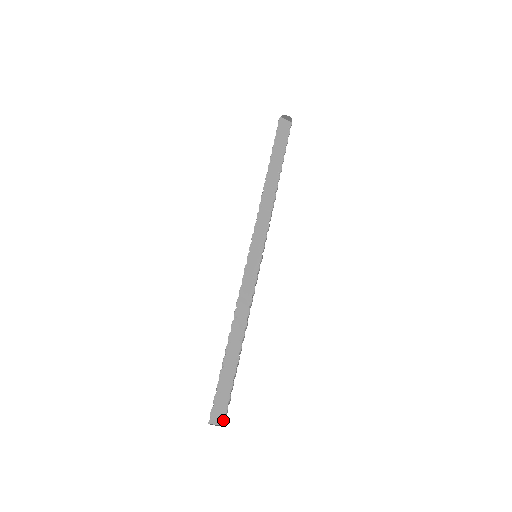
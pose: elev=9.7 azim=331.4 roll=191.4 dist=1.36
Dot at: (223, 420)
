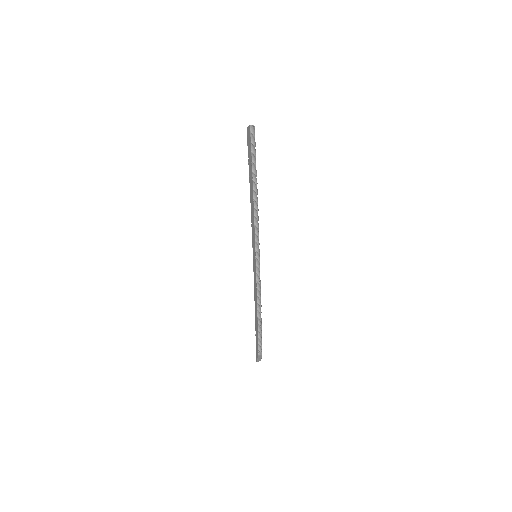
Dot at: (258, 353)
